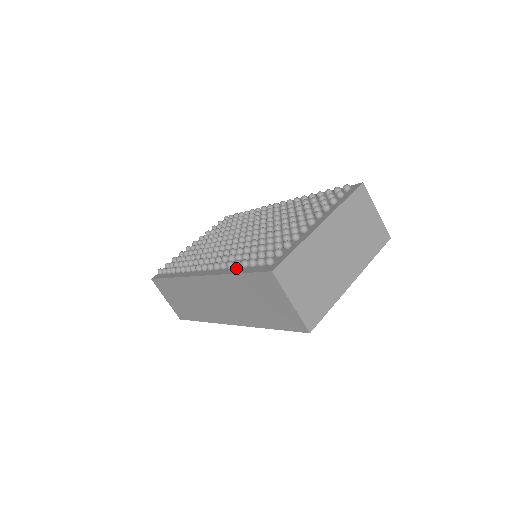
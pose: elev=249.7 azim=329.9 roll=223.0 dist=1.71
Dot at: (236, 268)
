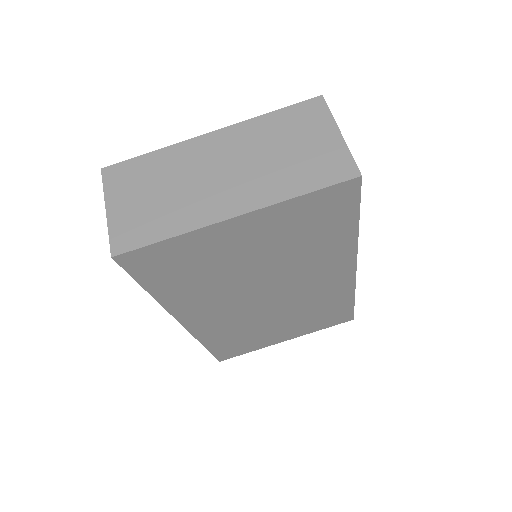
Dot at: occluded
